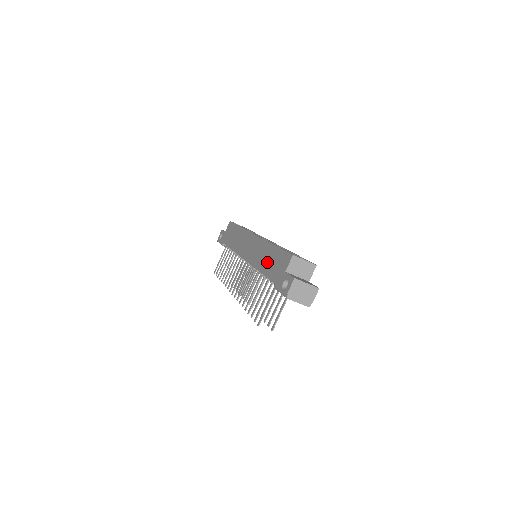
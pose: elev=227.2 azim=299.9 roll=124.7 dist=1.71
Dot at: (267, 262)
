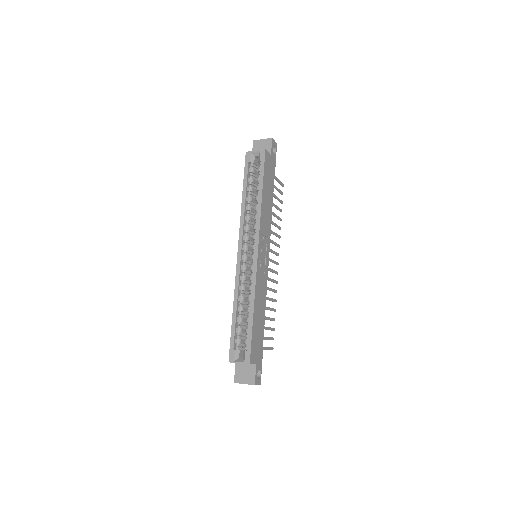
Dot at: occluded
